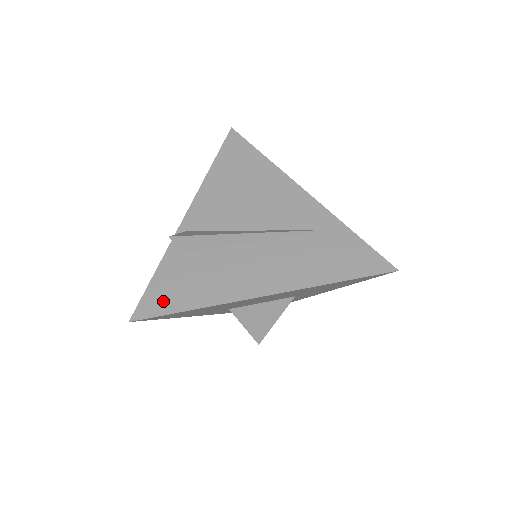
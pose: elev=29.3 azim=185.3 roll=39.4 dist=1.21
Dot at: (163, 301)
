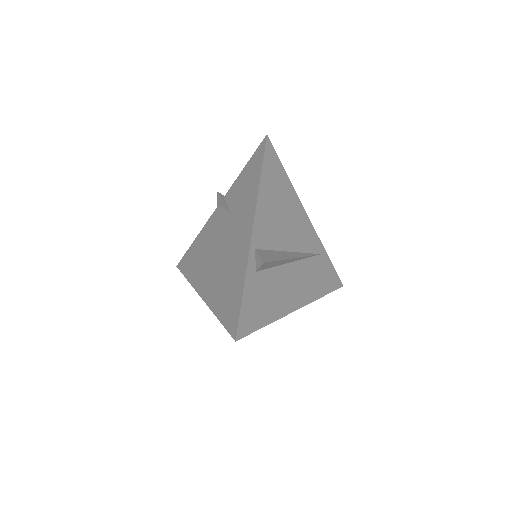
Dot at: (253, 319)
